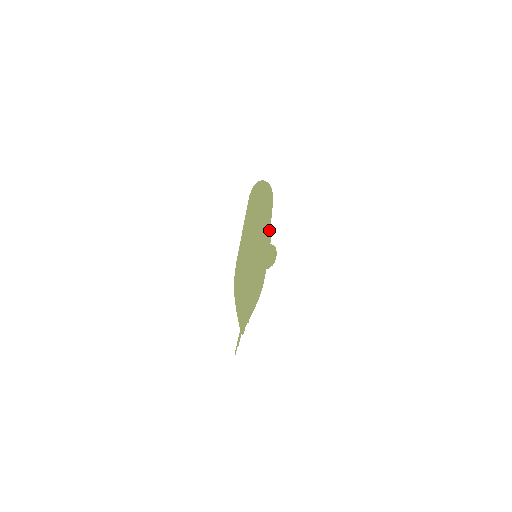
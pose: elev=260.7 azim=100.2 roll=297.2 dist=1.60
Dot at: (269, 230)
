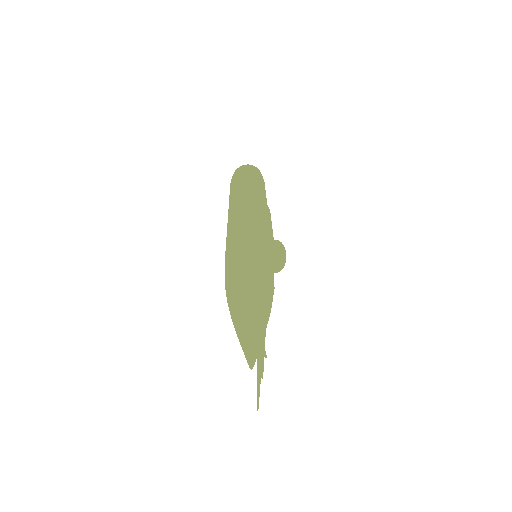
Dot at: (266, 214)
